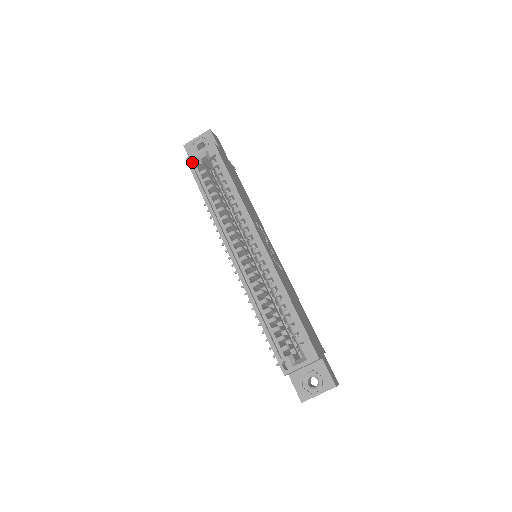
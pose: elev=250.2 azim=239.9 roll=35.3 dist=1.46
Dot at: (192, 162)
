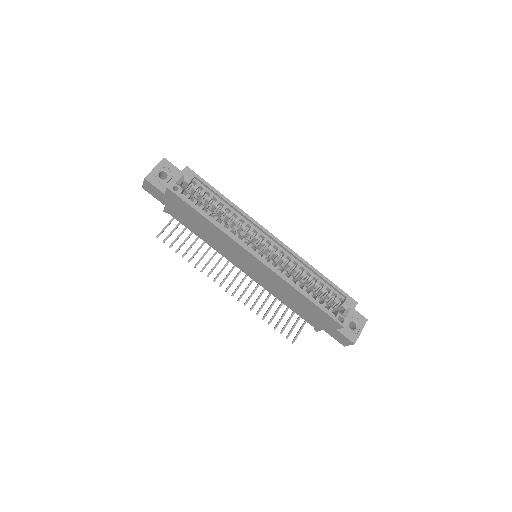
Dot at: (171, 190)
